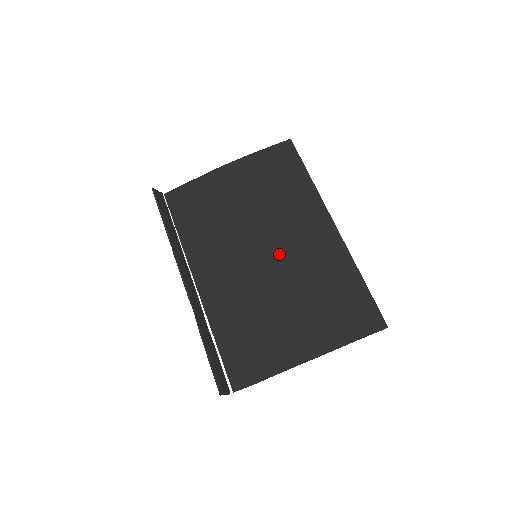
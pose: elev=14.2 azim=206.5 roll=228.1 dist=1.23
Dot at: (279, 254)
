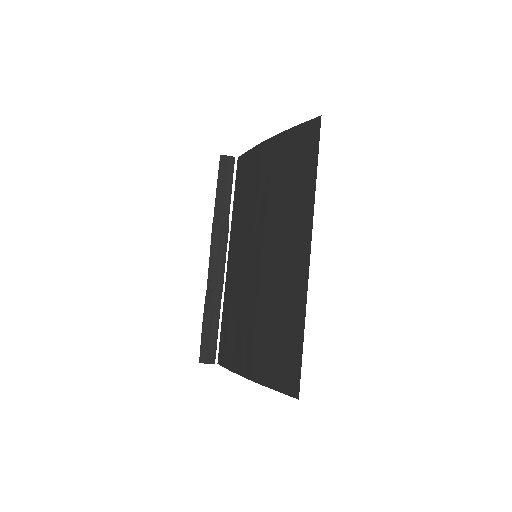
Dot at: (266, 264)
